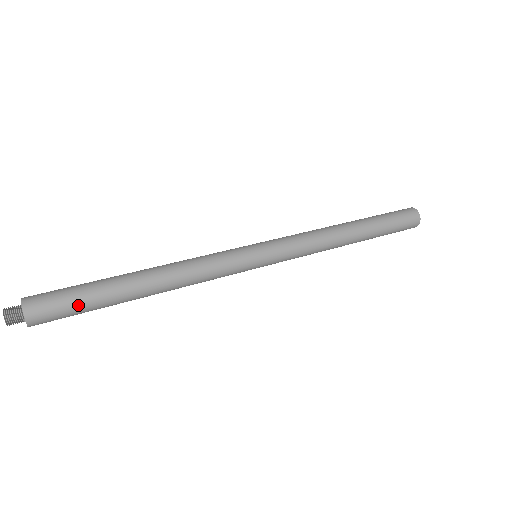
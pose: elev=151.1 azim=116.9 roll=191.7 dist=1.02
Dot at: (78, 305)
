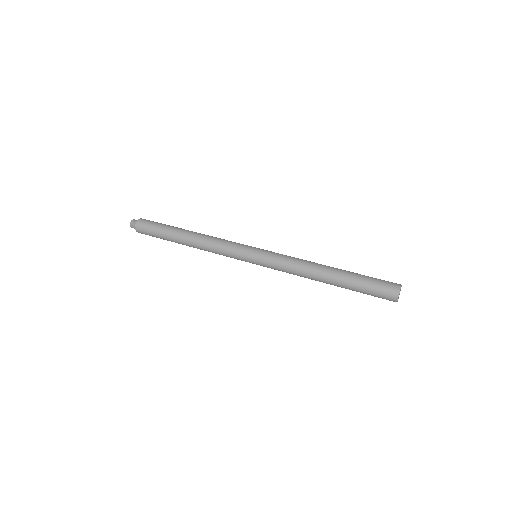
Dot at: (156, 229)
